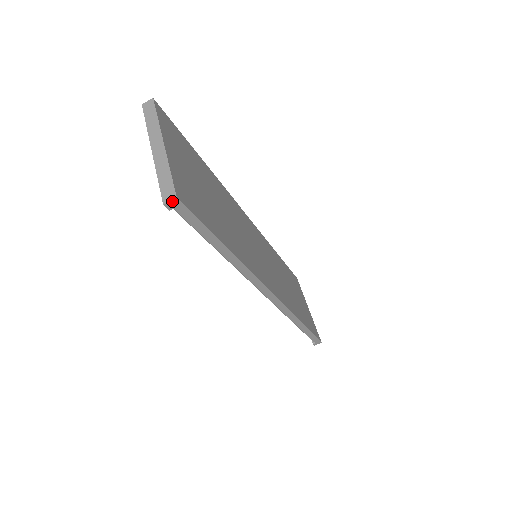
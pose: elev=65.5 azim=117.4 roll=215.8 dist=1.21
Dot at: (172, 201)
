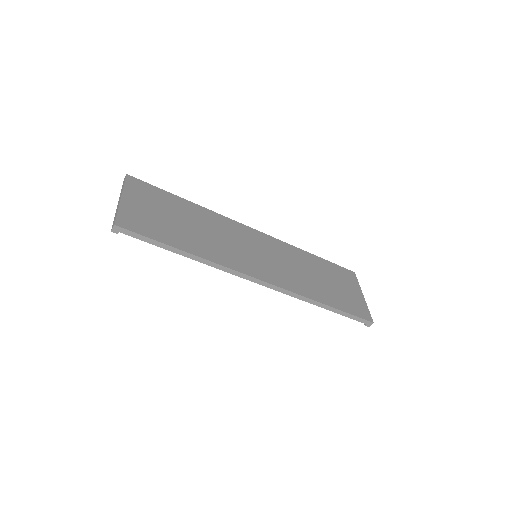
Dot at: (114, 228)
